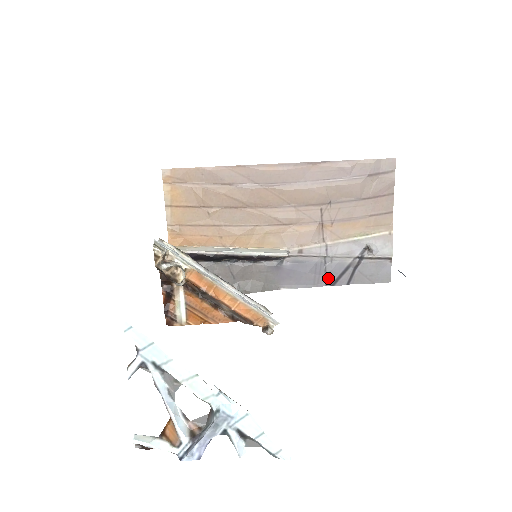
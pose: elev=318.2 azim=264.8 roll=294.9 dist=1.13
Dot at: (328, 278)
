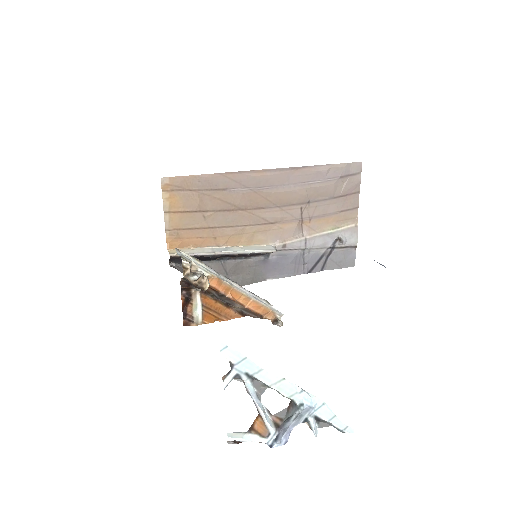
Dot at: (306, 267)
